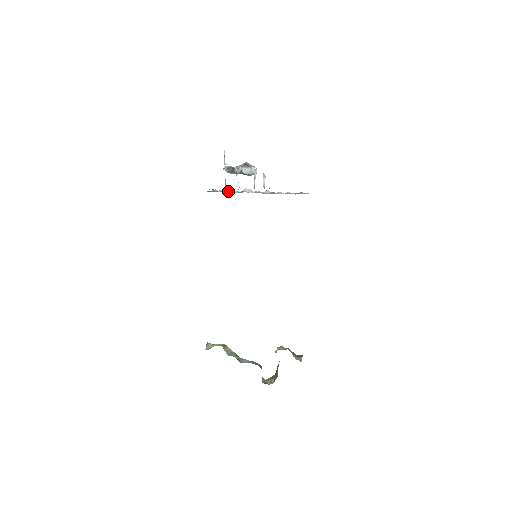
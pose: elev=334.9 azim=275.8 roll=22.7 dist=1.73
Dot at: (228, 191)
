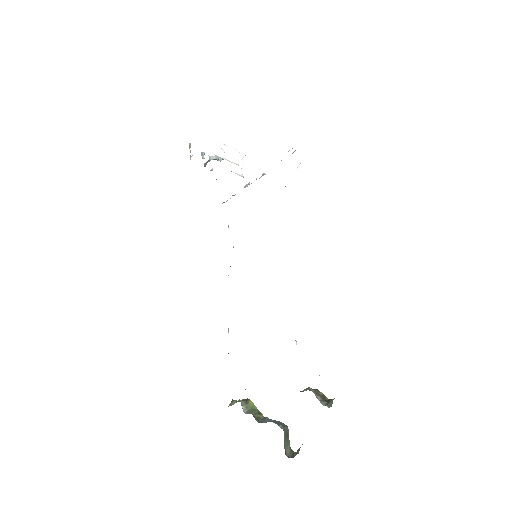
Dot at: occluded
